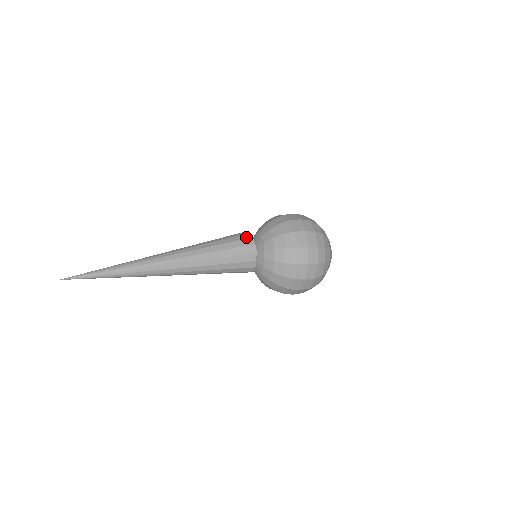
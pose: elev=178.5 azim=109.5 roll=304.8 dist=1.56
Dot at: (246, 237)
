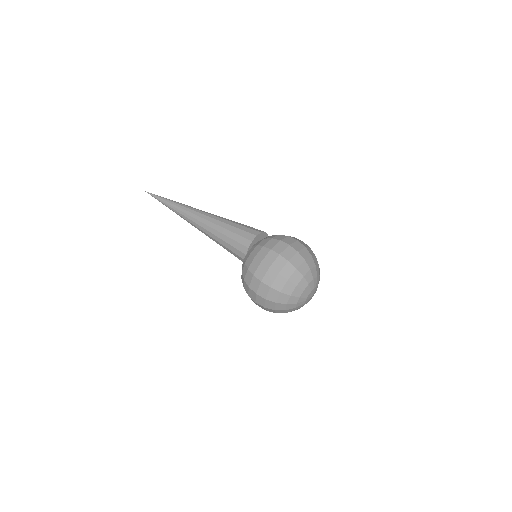
Dot at: (249, 237)
